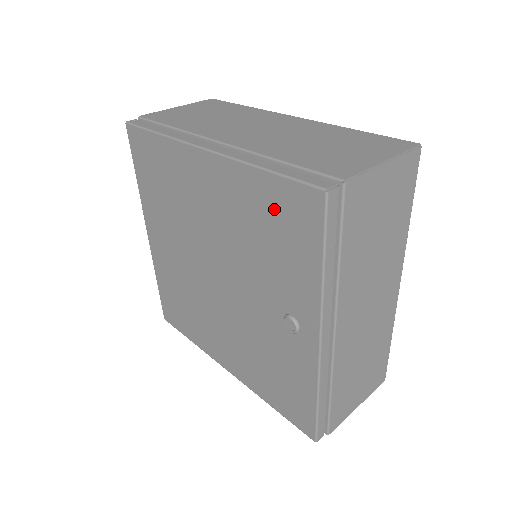
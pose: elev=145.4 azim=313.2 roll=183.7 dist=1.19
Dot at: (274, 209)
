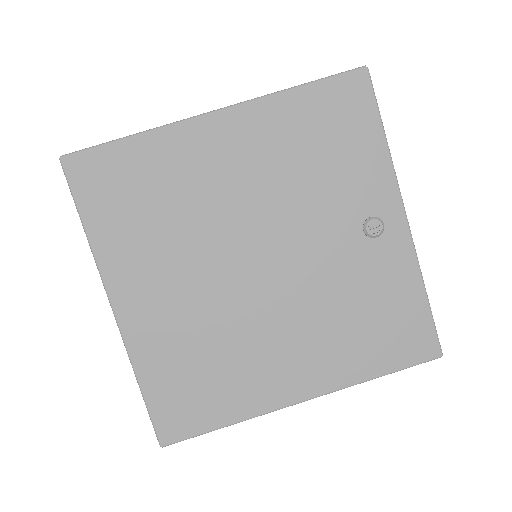
Dot at: (321, 116)
